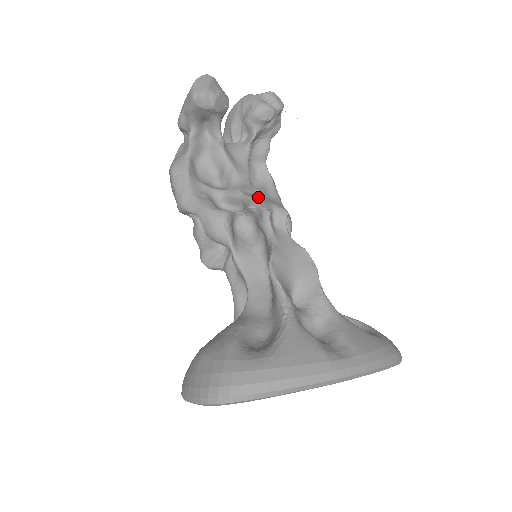
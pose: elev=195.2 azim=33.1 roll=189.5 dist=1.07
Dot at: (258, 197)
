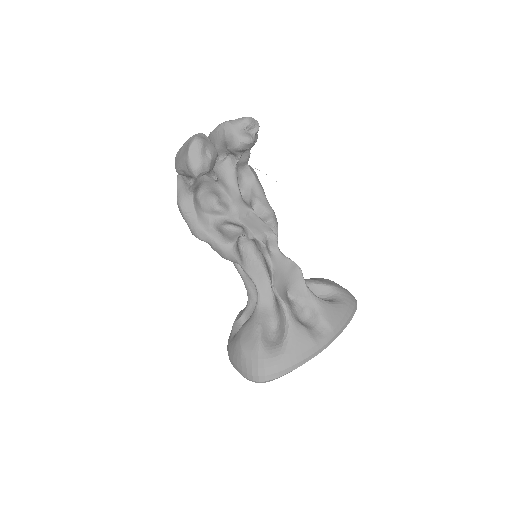
Dot at: (253, 223)
